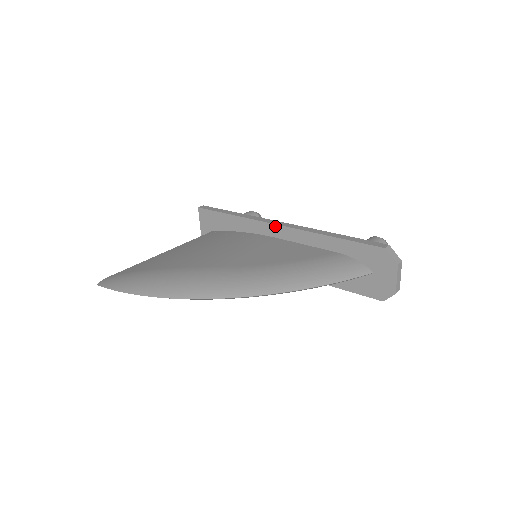
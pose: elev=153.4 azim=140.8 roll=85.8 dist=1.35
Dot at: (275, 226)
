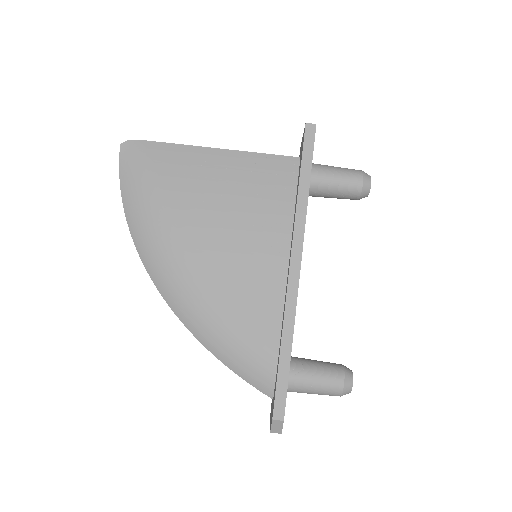
Dot at: (290, 262)
